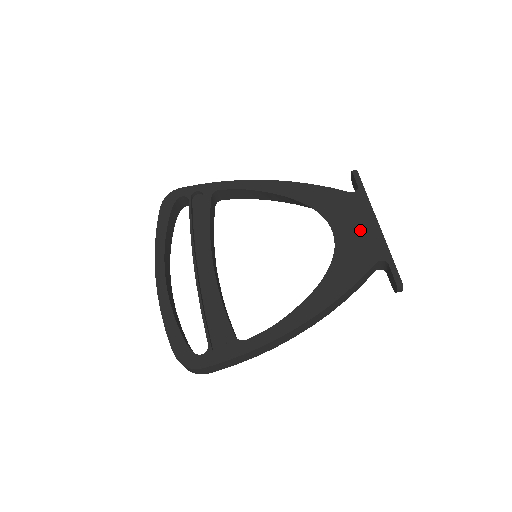
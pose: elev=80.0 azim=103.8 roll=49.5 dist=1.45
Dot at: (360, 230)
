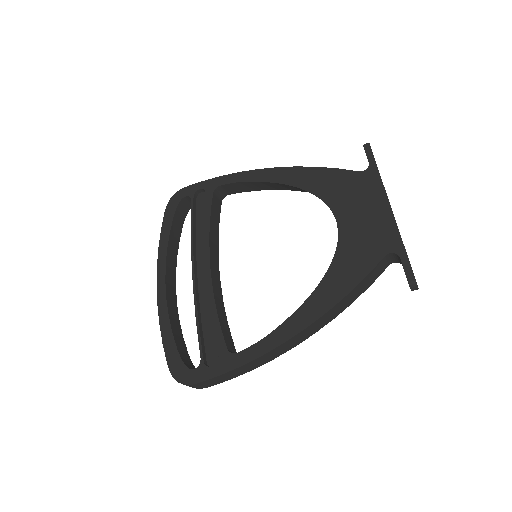
Dot at: (368, 217)
